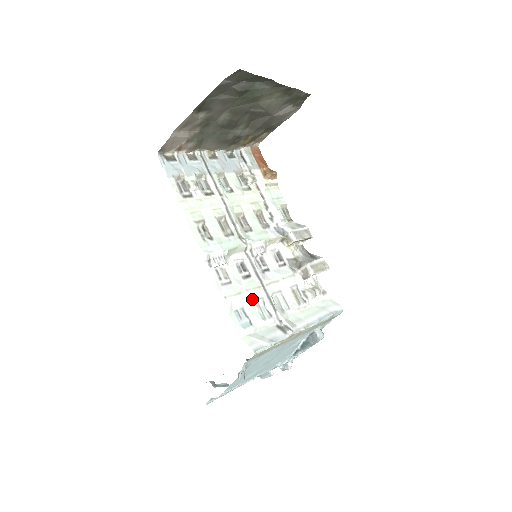
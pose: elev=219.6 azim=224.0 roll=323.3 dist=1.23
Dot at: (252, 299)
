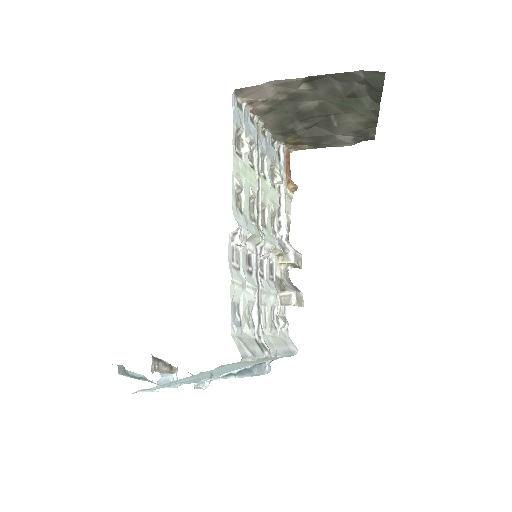
Dot at: (248, 299)
